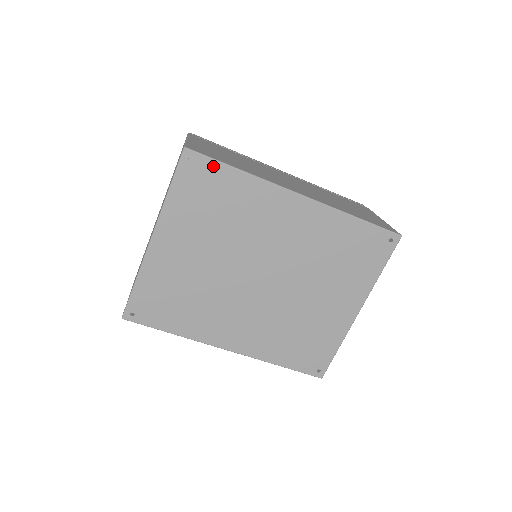
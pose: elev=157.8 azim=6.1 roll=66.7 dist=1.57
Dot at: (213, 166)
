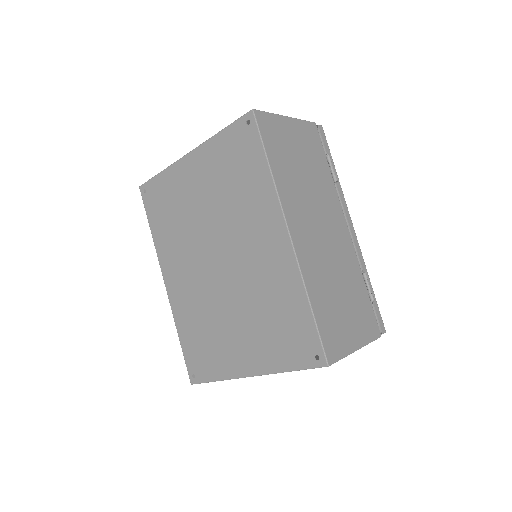
Dot at: (257, 143)
